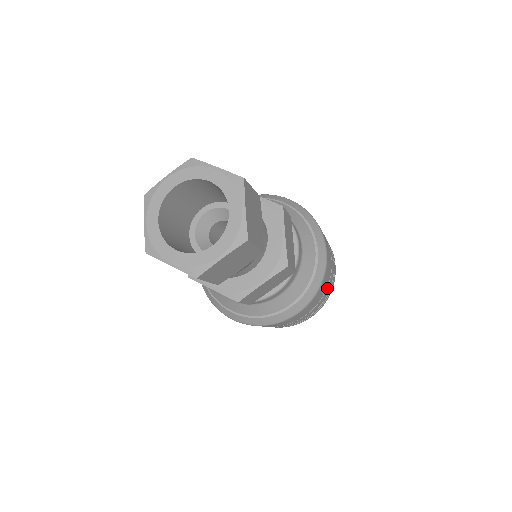
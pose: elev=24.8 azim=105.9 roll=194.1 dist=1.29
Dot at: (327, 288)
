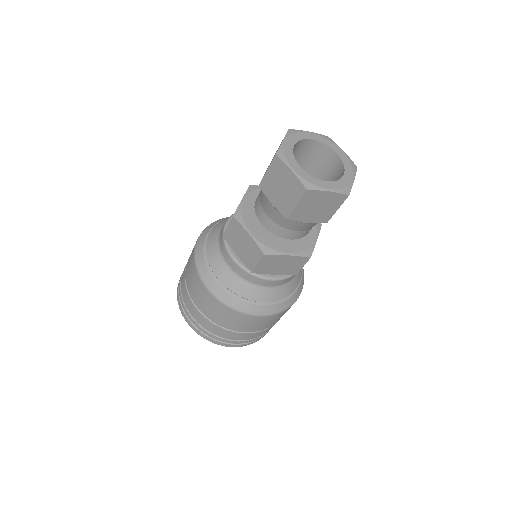
Dot at: (273, 325)
